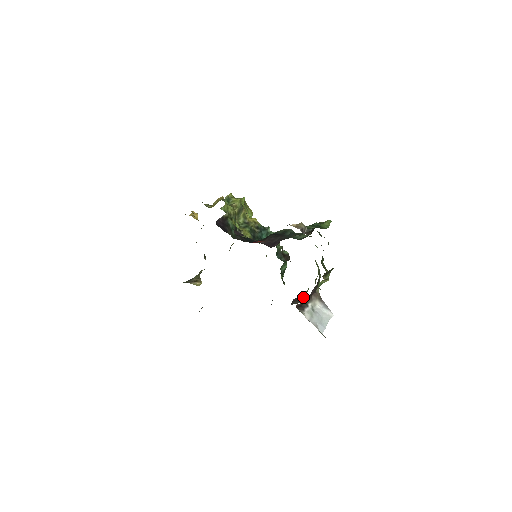
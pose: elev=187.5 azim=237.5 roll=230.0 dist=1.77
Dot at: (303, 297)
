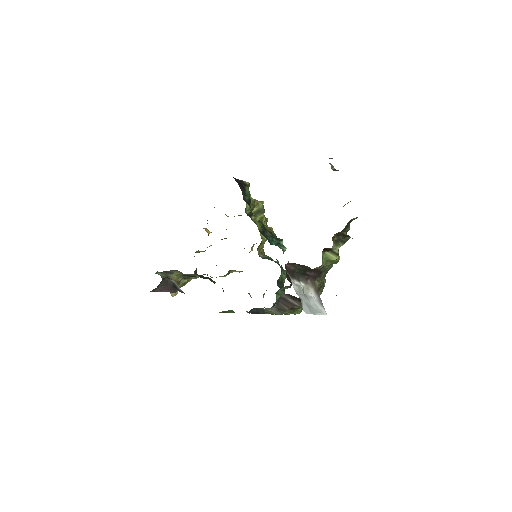
Dot at: (294, 300)
